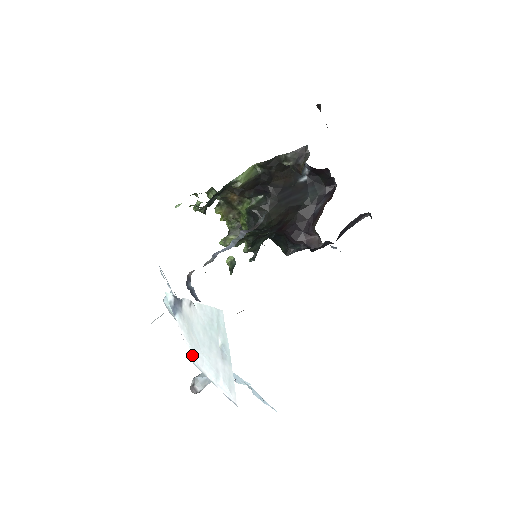
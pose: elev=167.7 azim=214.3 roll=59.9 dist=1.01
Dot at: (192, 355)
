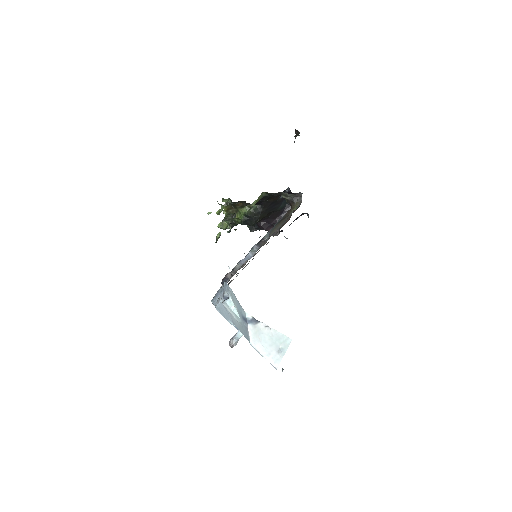
Dot at: (252, 342)
